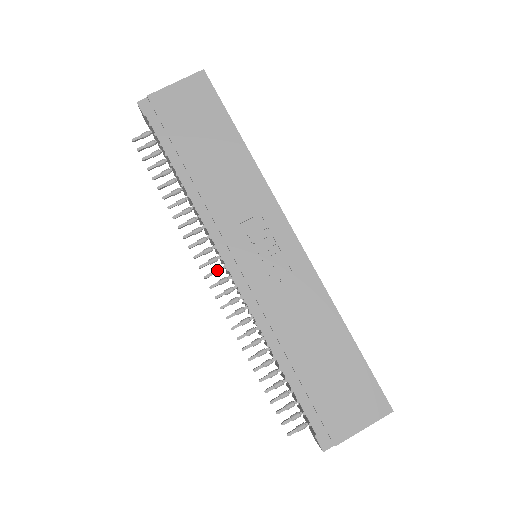
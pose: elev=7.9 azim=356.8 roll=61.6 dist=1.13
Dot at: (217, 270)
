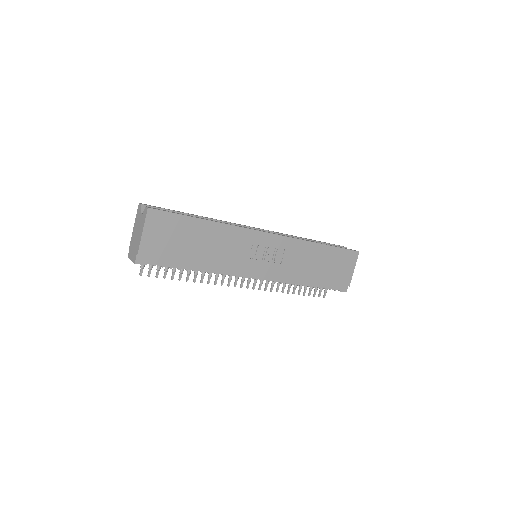
Dot at: (244, 279)
